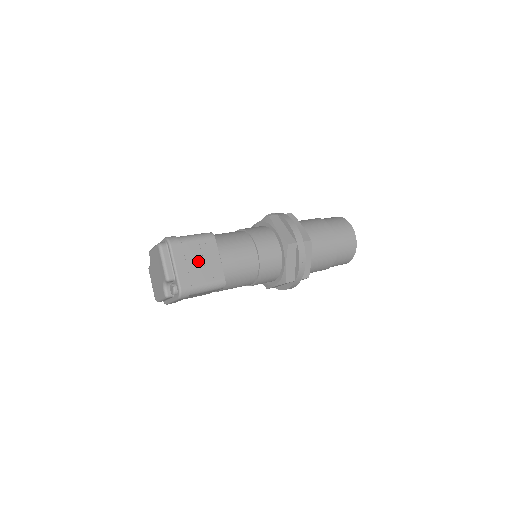
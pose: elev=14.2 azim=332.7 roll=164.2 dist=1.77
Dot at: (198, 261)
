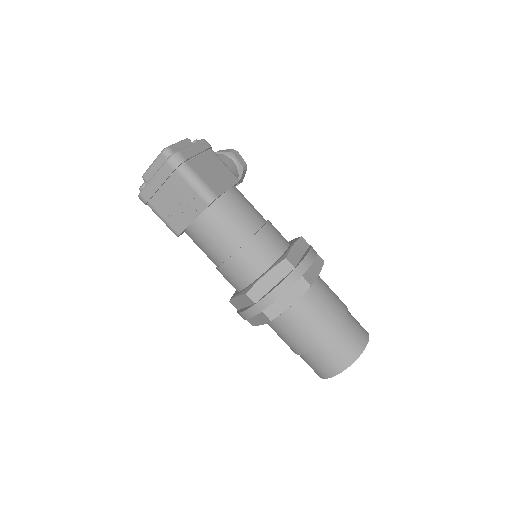
Dot at: (174, 199)
